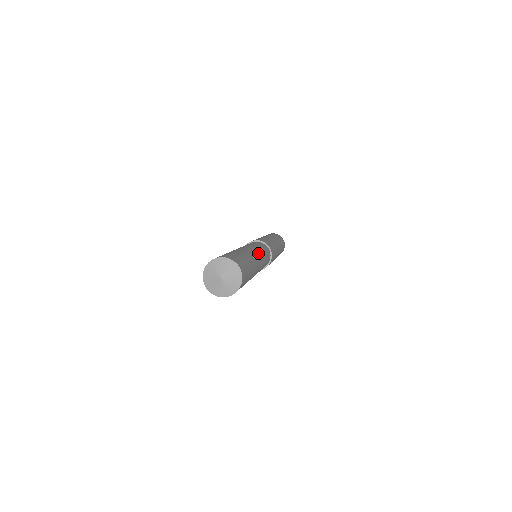
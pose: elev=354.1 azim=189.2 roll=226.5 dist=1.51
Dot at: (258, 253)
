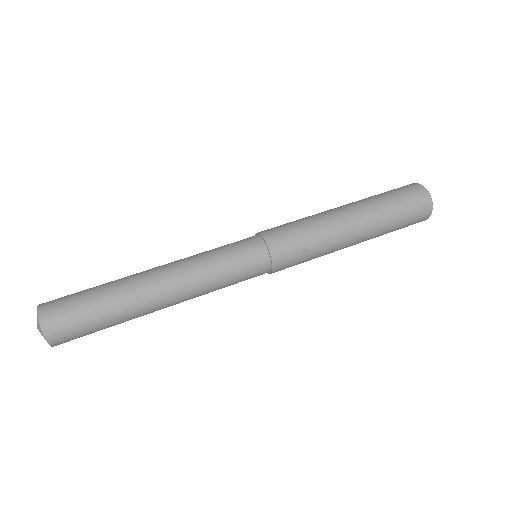
Dot at: (176, 267)
